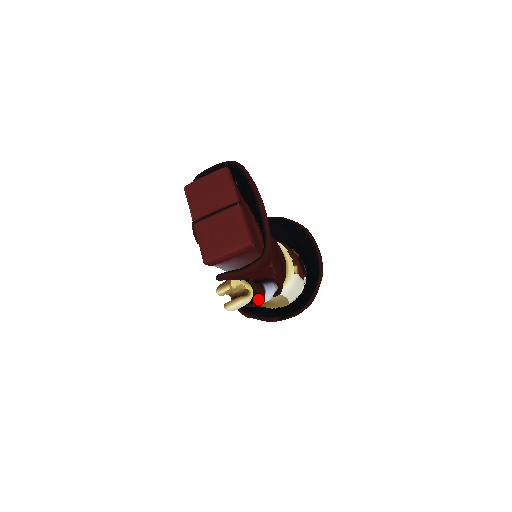
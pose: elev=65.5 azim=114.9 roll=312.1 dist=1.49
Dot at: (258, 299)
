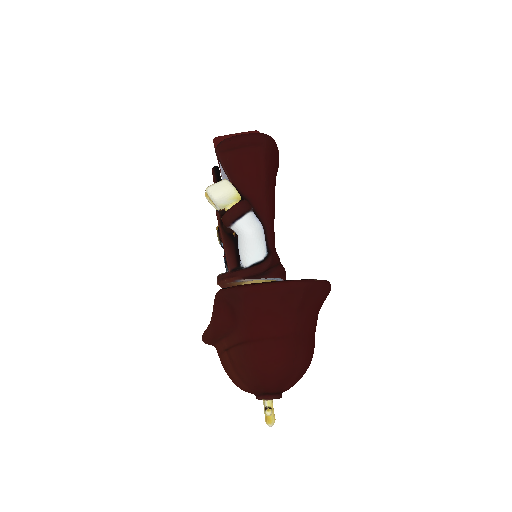
Dot at: (242, 201)
